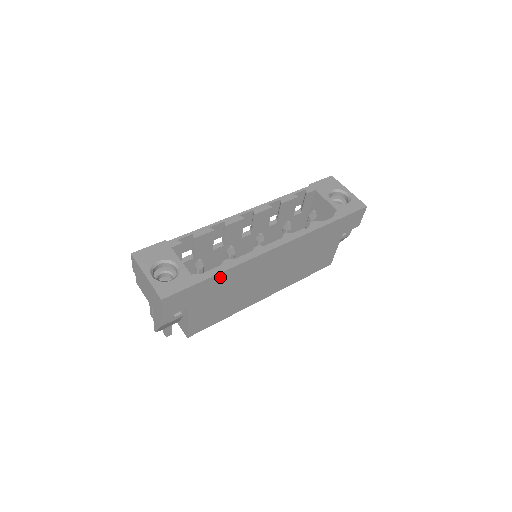
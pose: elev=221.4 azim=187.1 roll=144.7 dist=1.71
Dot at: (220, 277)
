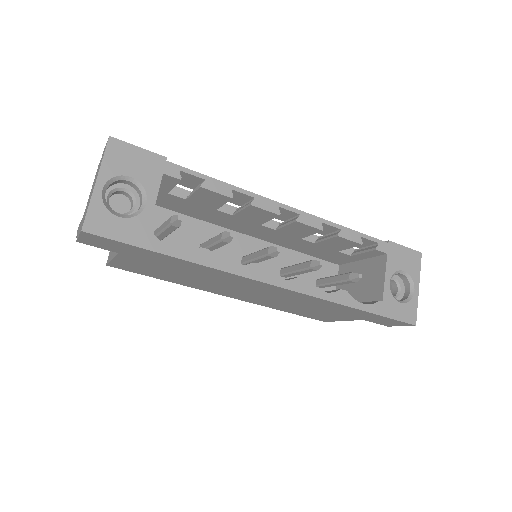
Dot at: (180, 261)
